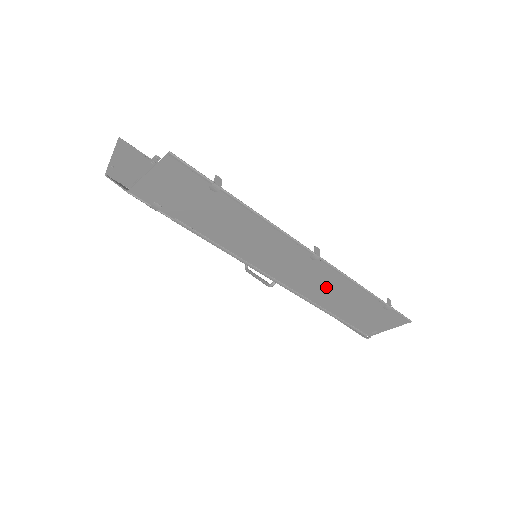
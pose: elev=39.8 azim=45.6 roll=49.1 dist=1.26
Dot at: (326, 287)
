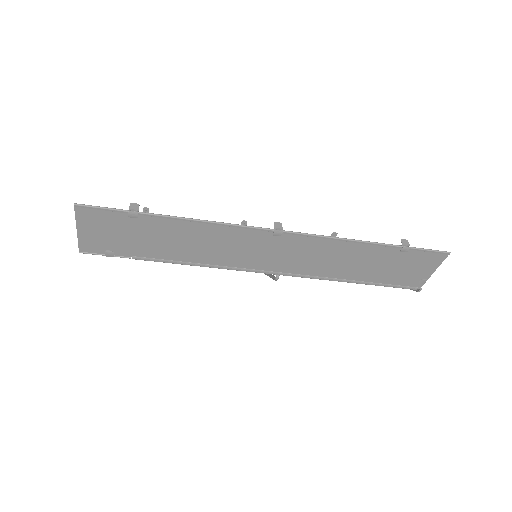
Dot at: (320, 257)
